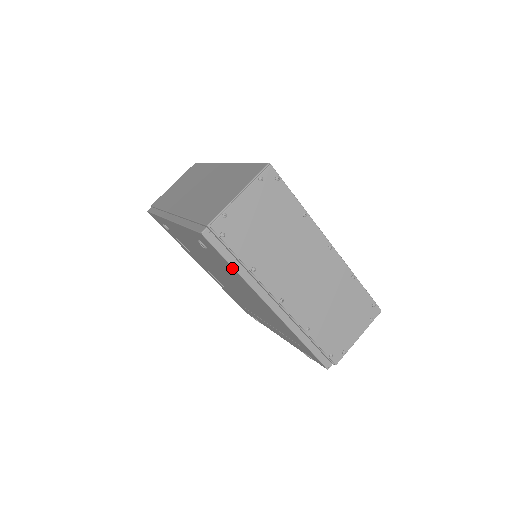
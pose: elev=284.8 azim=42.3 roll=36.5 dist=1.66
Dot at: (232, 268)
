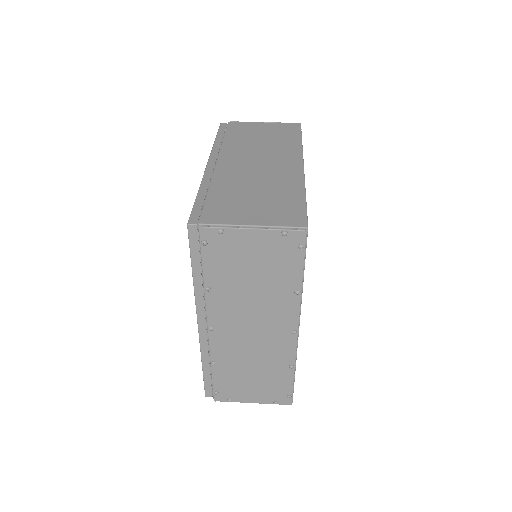
Dot at: (193, 270)
